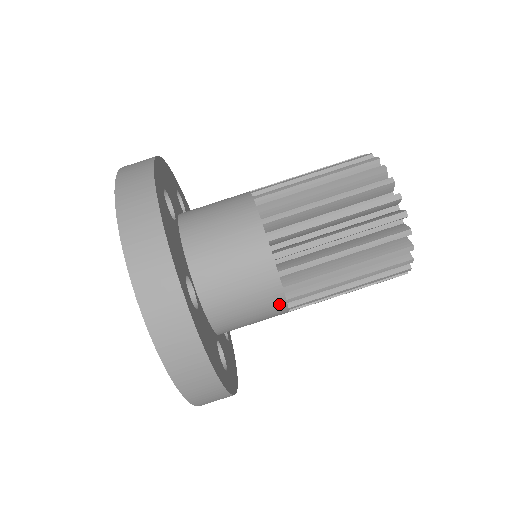
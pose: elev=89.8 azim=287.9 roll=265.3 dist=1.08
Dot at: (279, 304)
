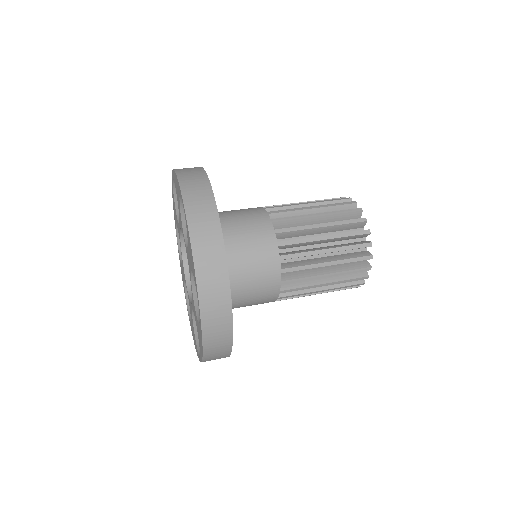
Dot at: (262, 214)
